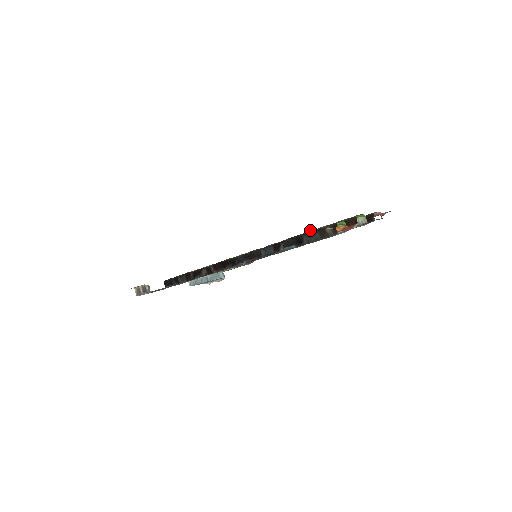
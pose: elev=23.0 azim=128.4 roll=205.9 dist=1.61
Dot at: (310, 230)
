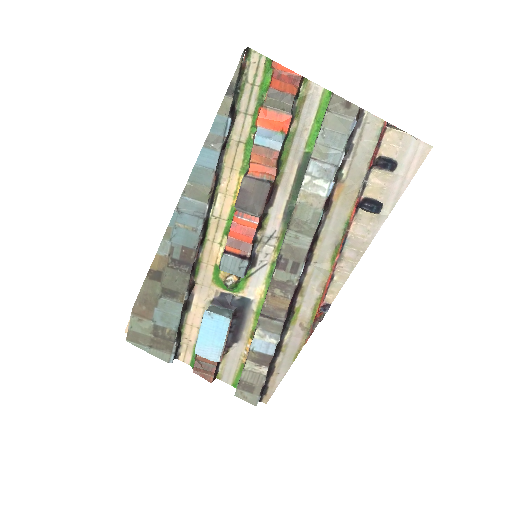
Dot at: (243, 94)
